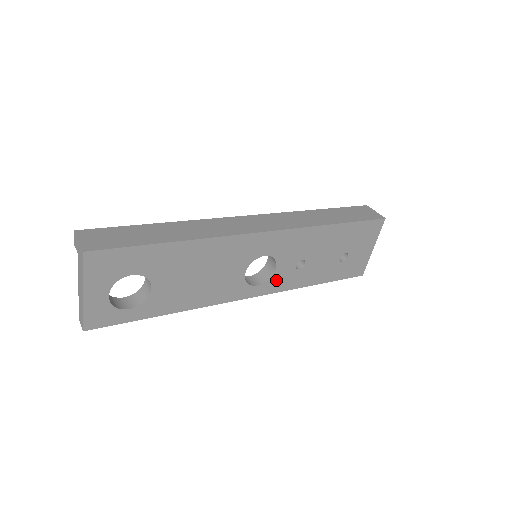
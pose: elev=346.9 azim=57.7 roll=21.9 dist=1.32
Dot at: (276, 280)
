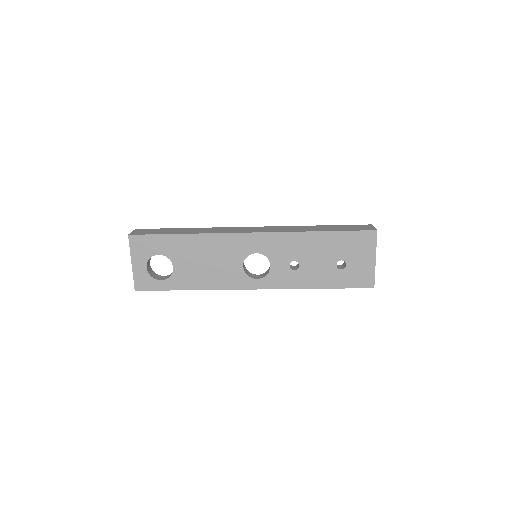
Dot at: (274, 277)
